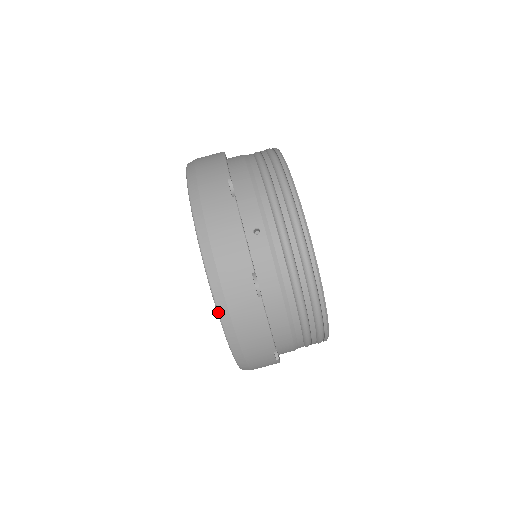
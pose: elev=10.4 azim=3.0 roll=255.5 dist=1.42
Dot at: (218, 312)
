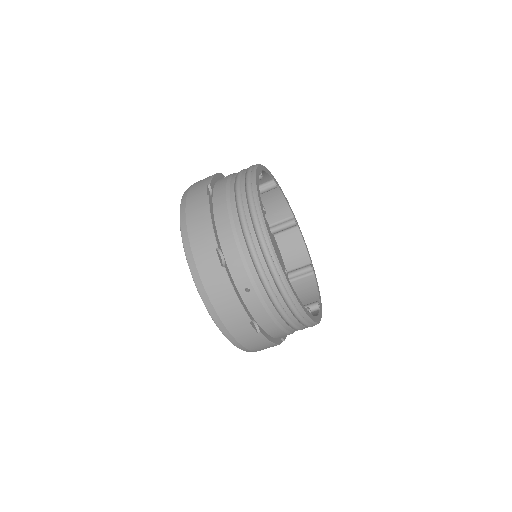
Dot at: (231, 342)
